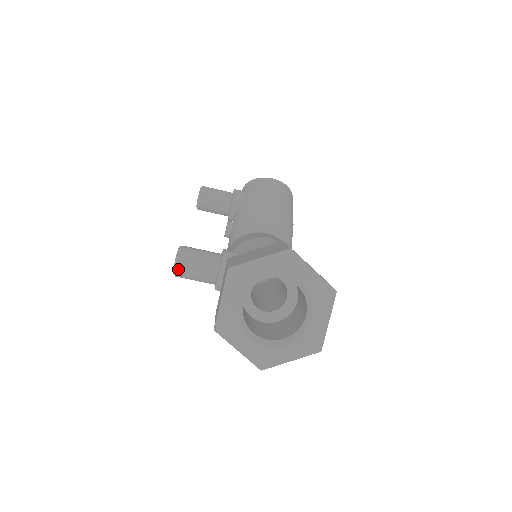
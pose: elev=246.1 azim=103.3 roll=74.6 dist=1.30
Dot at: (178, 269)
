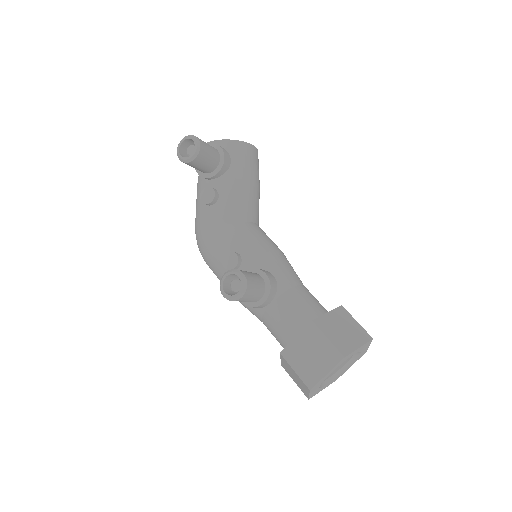
Dot at: (240, 299)
